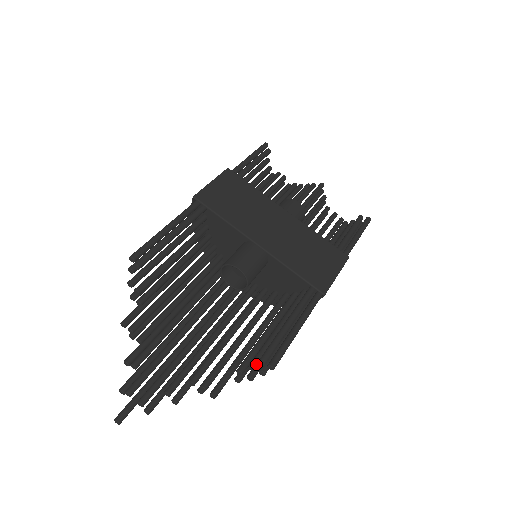
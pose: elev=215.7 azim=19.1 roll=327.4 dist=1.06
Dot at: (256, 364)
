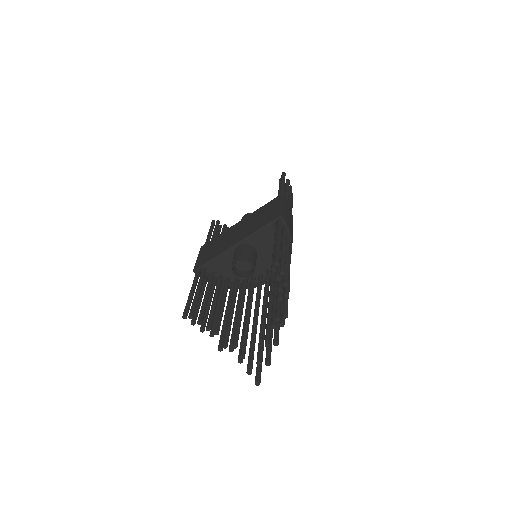
Dot at: (277, 275)
